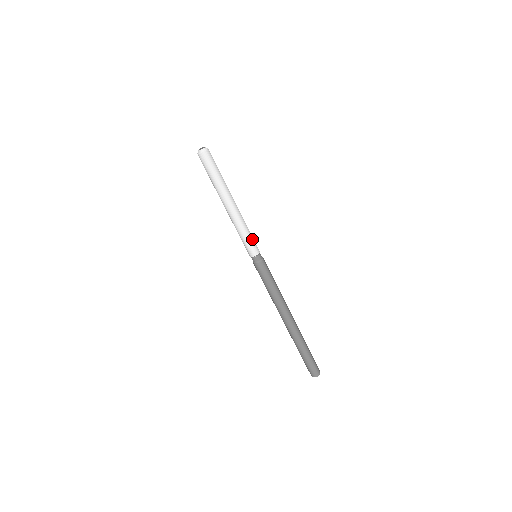
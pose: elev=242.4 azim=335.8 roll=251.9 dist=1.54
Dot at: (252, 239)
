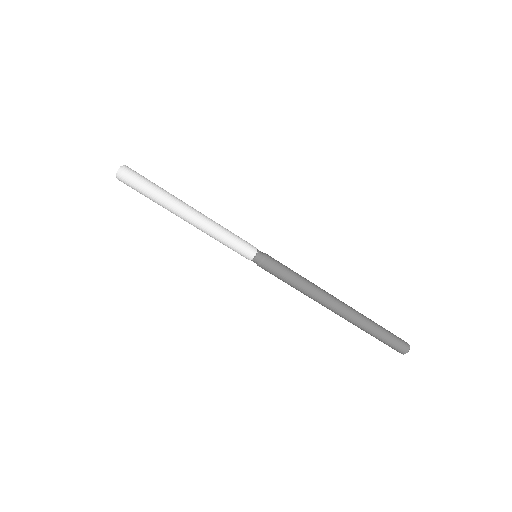
Dot at: (239, 237)
